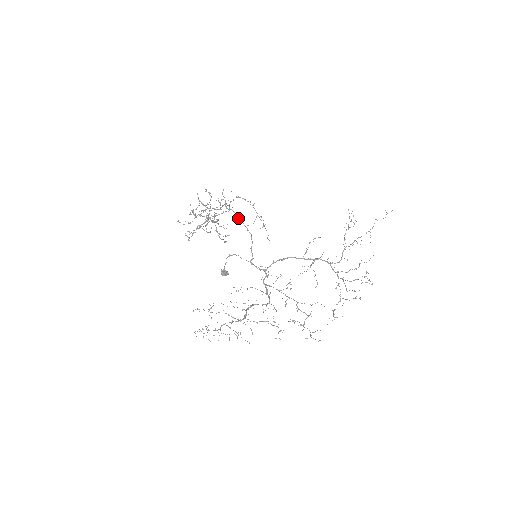
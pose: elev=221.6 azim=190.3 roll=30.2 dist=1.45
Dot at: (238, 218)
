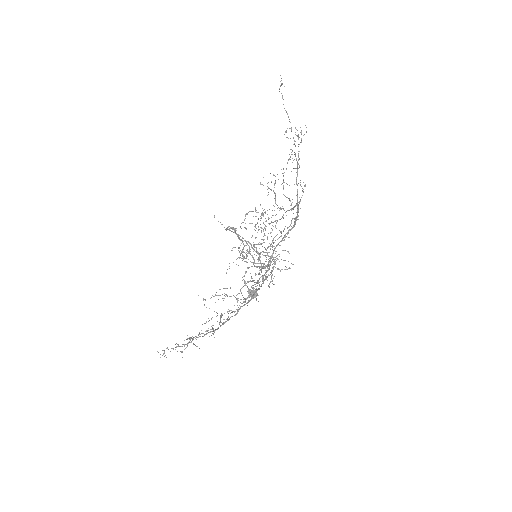
Dot at: occluded
